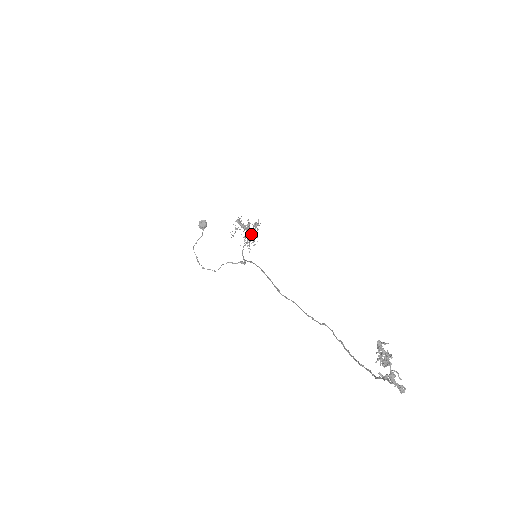
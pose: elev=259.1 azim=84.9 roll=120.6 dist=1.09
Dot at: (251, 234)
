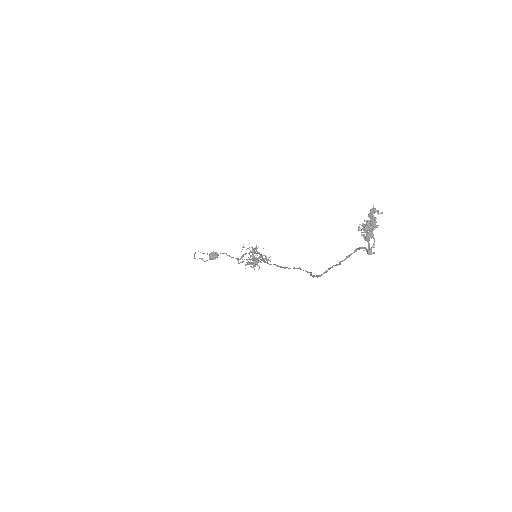
Dot at: (258, 258)
